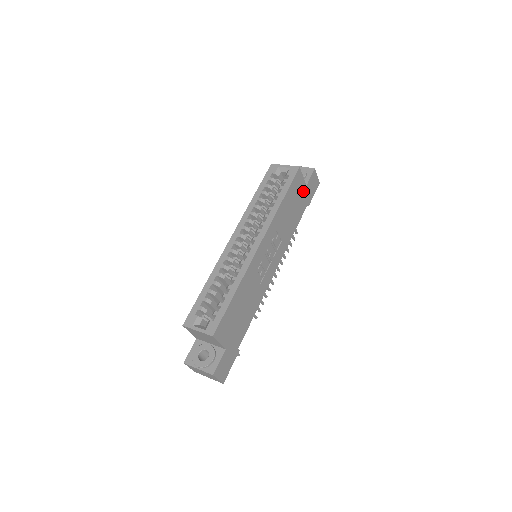
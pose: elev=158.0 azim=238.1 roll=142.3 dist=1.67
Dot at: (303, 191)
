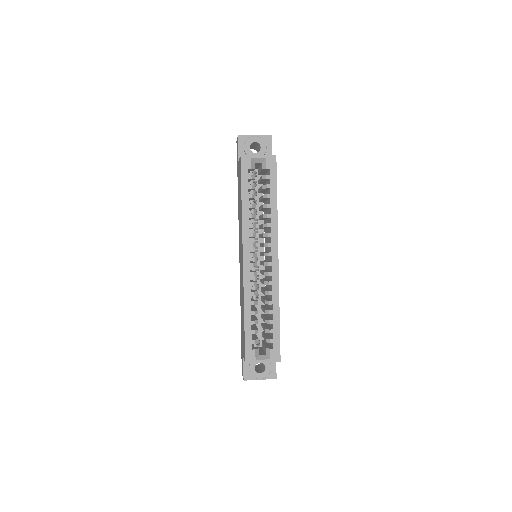
Dot at: occluded
